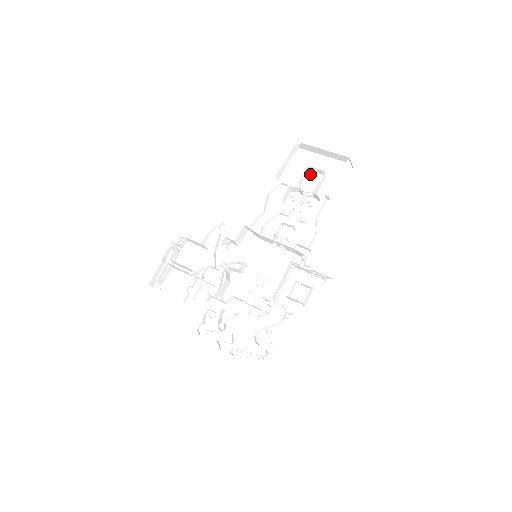
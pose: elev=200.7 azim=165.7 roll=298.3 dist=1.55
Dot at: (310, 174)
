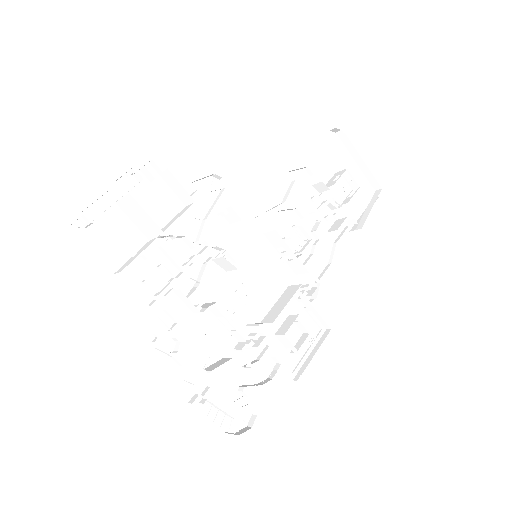
Dot at: (340, 179)
